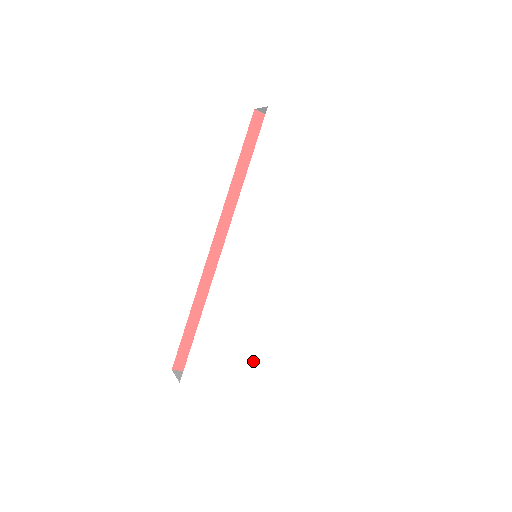
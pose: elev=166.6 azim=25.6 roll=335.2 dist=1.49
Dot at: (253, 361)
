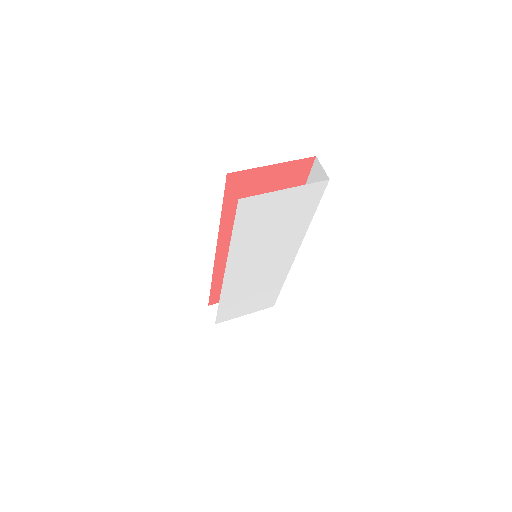
Dot at: (267, 300)
